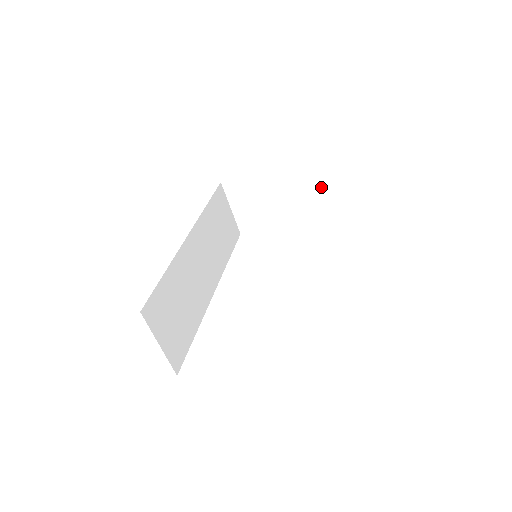
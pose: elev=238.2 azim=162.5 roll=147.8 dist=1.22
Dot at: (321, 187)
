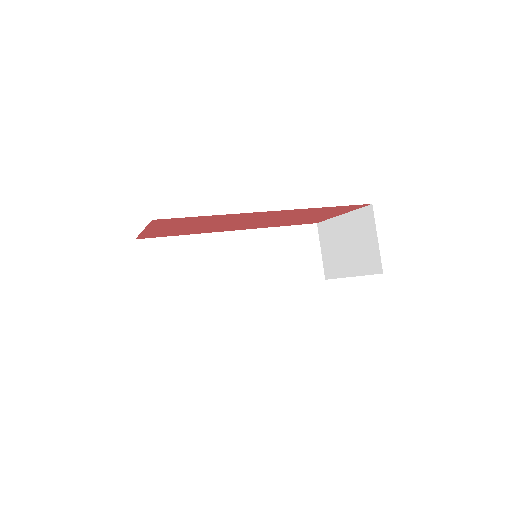
Dot at: (375, 233)
